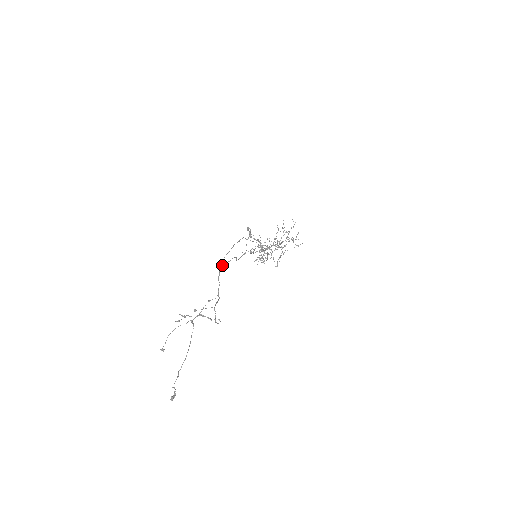
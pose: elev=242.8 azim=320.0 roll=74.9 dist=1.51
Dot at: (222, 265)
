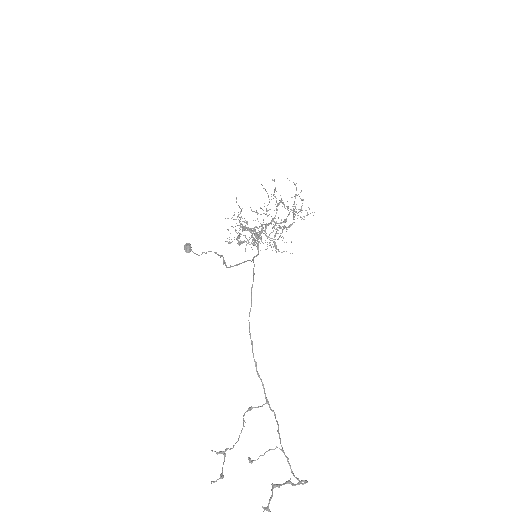
Dot at: (252, 342)
